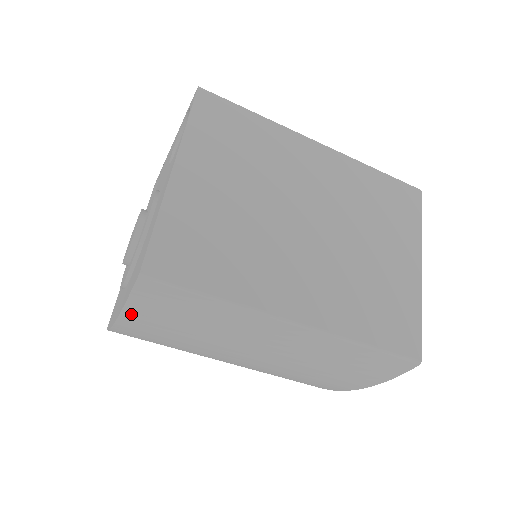
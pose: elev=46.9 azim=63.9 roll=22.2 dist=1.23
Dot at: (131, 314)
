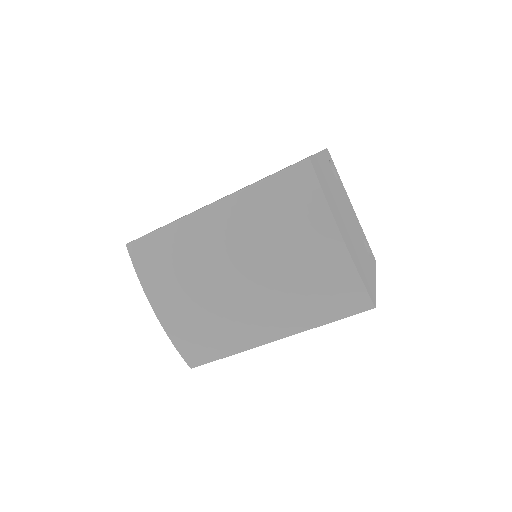
Dot at: (148, 287)
